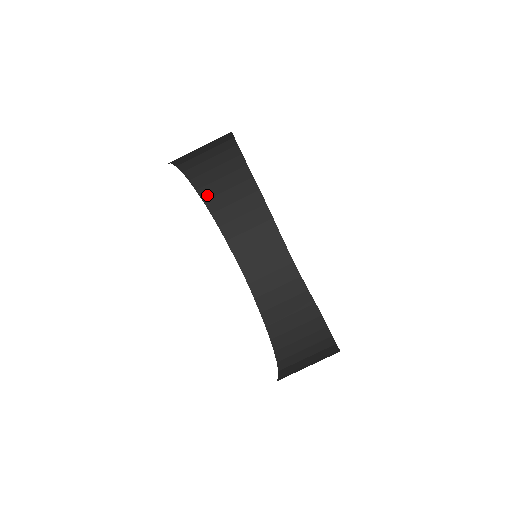
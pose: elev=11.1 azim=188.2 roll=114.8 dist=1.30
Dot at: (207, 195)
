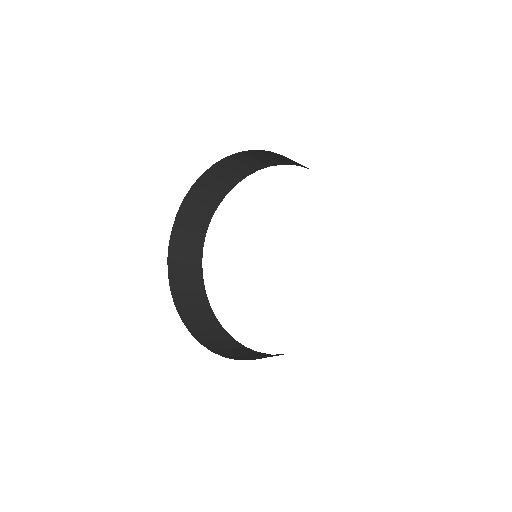
Dot at: (234, 157)
